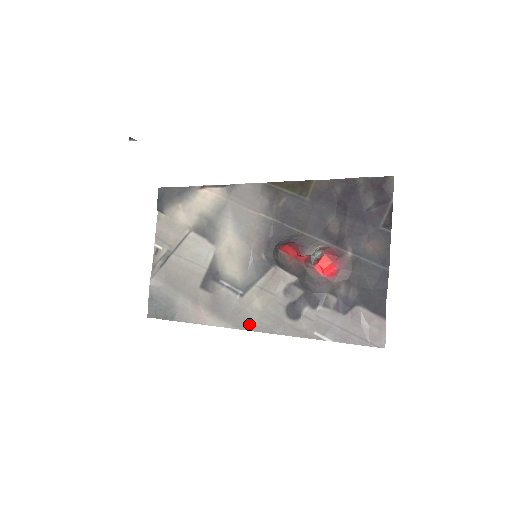
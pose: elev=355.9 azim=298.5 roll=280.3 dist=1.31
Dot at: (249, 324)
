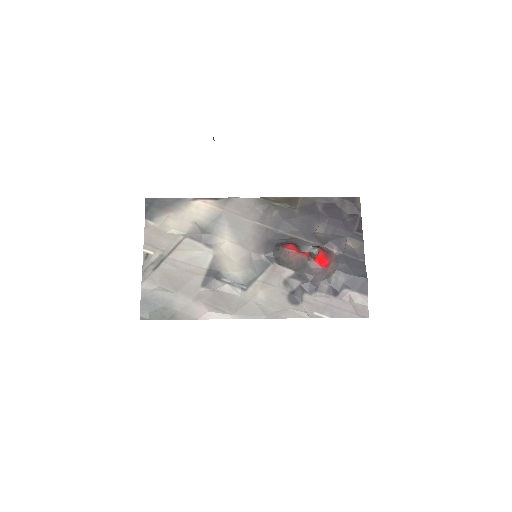
Dot at: (255, 313)
